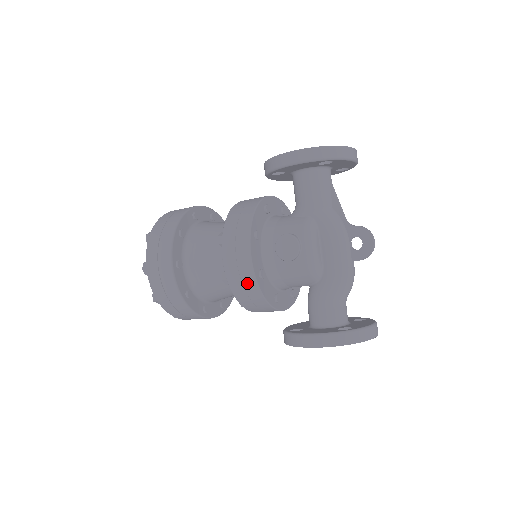
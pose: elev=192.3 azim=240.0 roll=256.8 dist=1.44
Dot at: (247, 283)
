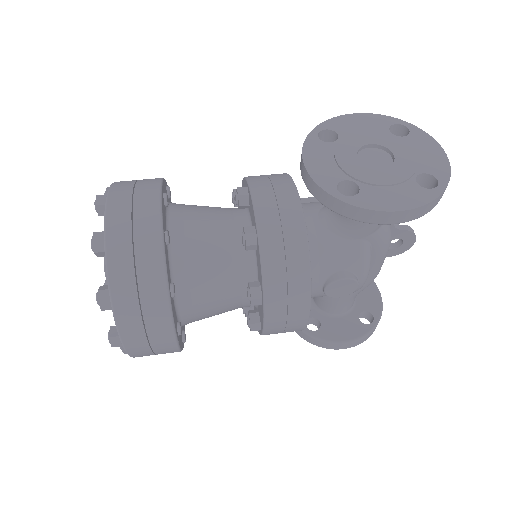
Dot at: occluded
